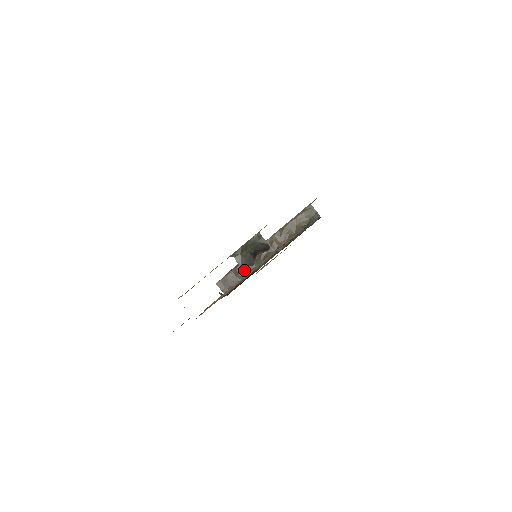
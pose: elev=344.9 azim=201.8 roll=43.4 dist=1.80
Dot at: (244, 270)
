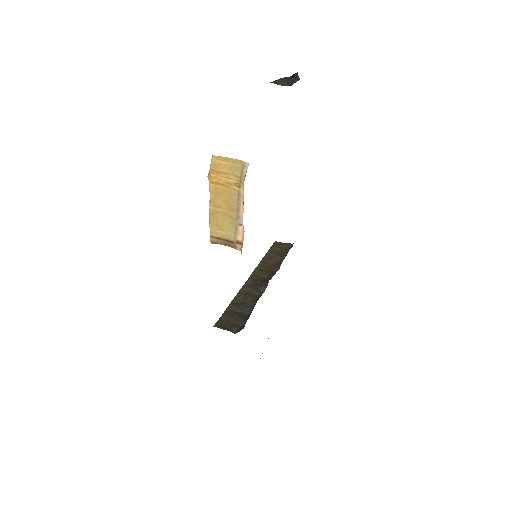
Dot at: (244, 303)
